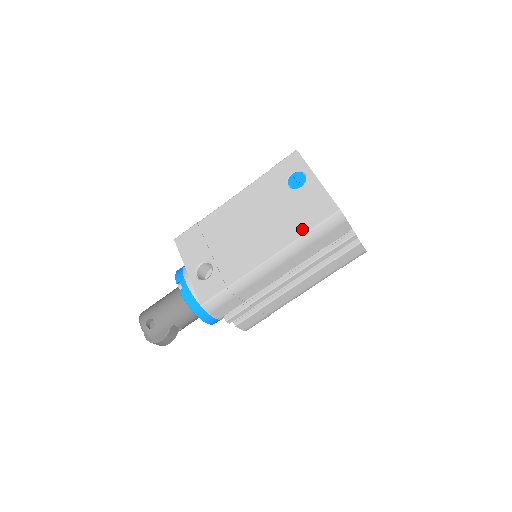
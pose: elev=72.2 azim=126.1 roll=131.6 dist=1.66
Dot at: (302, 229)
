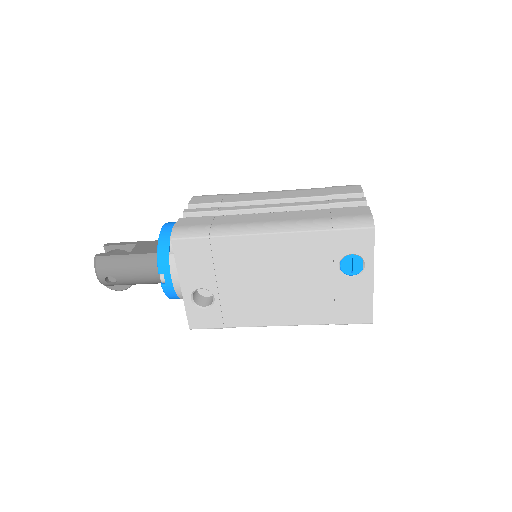
Dot at: (327, 319)
